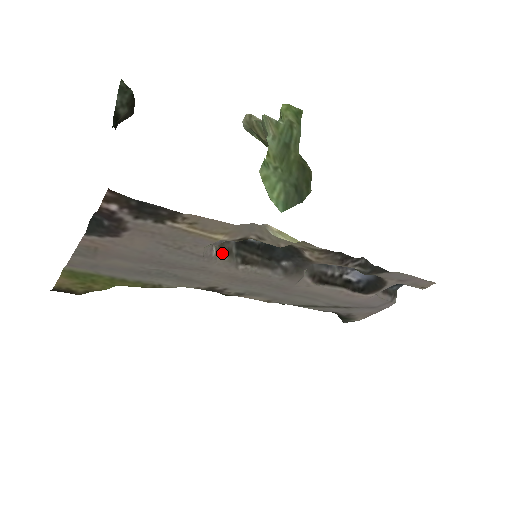
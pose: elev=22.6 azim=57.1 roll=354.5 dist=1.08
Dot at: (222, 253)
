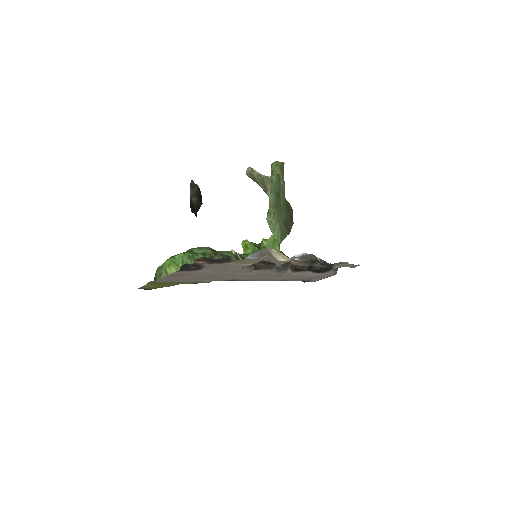
Dot at: occluded
